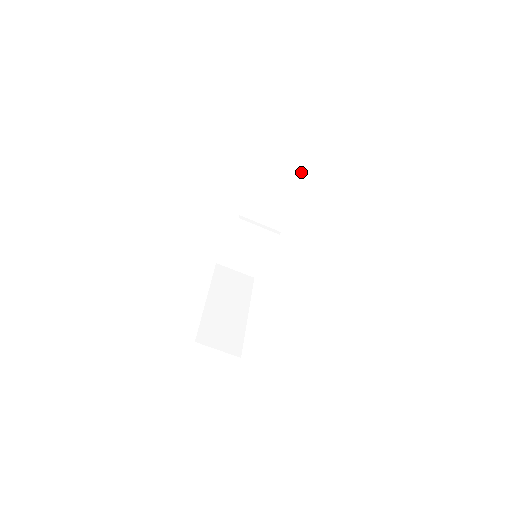
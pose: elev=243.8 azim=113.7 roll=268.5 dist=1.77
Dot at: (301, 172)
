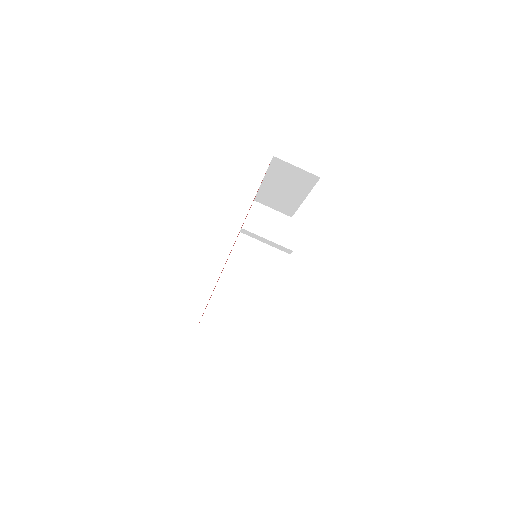
Dot at: (278, 220)
